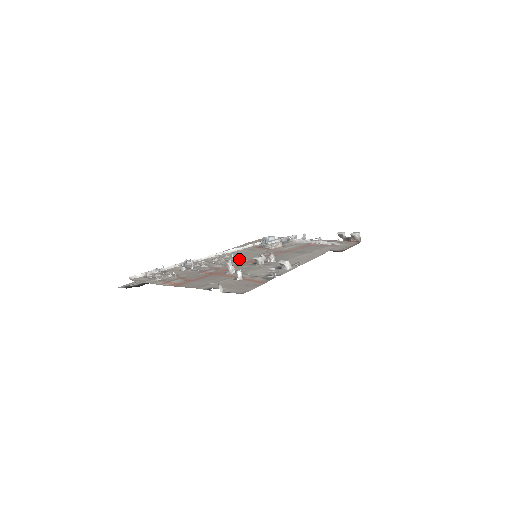
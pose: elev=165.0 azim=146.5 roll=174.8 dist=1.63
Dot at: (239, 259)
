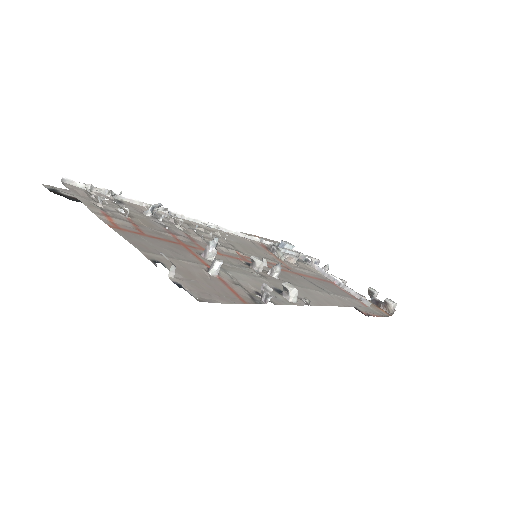
Dot at: (232, 246)
